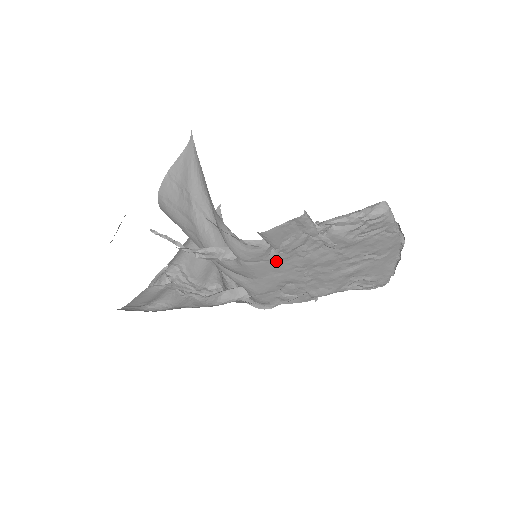
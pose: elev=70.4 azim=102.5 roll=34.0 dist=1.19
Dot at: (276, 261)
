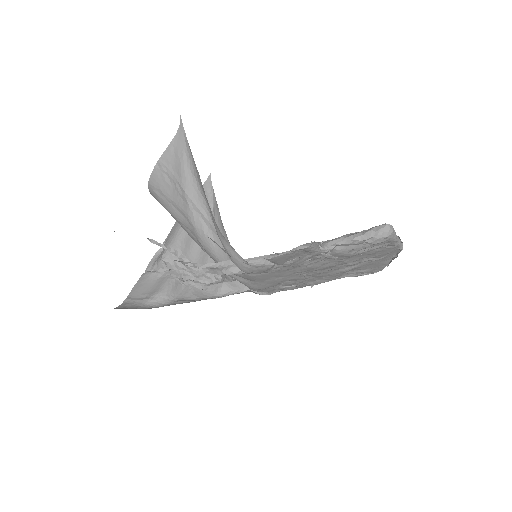
Dot at: (278, 271)
